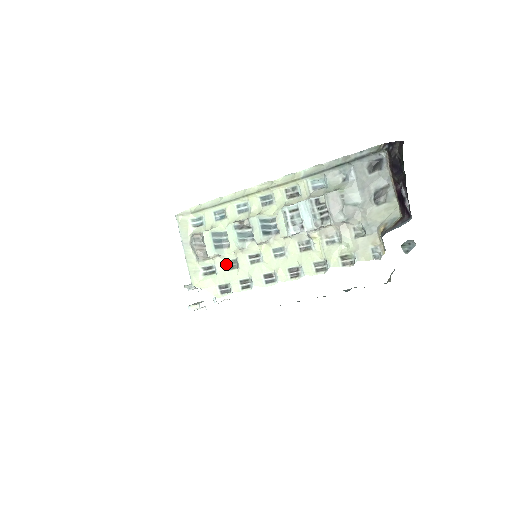
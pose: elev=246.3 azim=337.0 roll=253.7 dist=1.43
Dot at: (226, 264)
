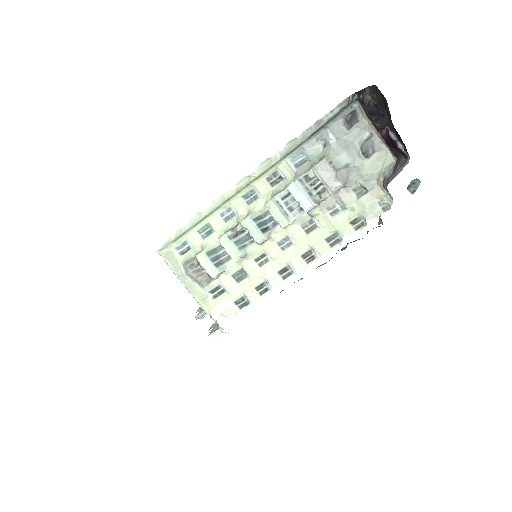
Dot at: (233, 278)
